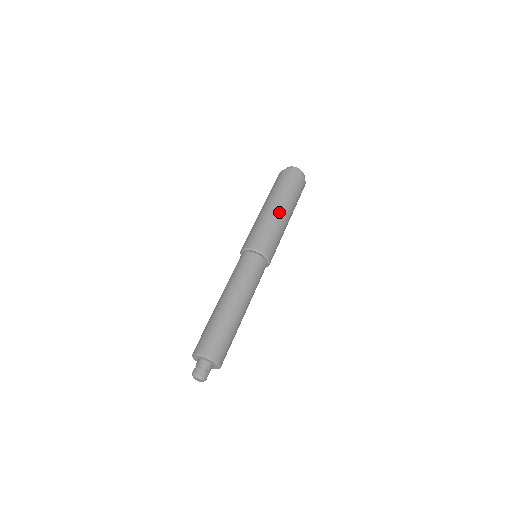
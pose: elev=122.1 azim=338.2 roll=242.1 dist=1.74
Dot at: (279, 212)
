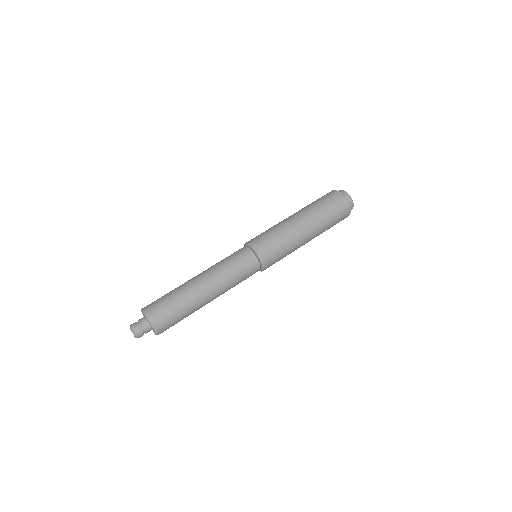
Dot at: (304, 233)
